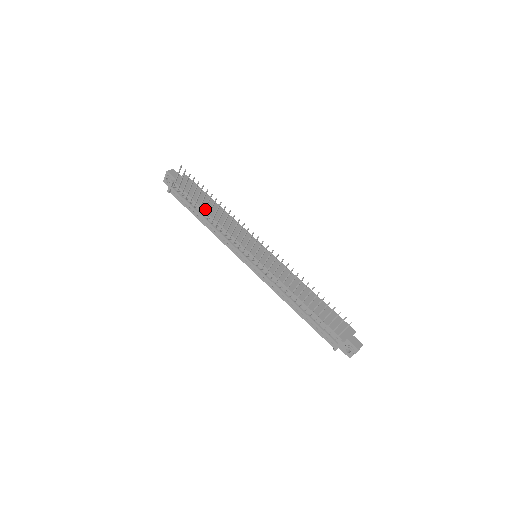
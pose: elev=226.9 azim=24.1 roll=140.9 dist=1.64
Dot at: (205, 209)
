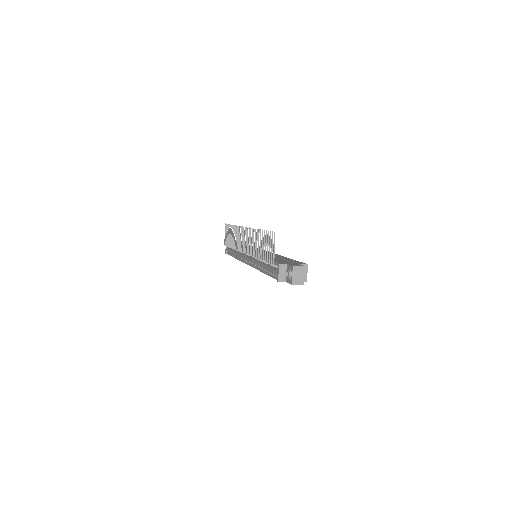
Dot at: occluded
